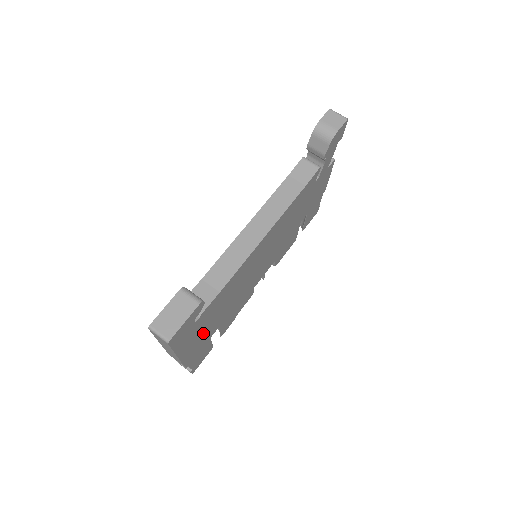
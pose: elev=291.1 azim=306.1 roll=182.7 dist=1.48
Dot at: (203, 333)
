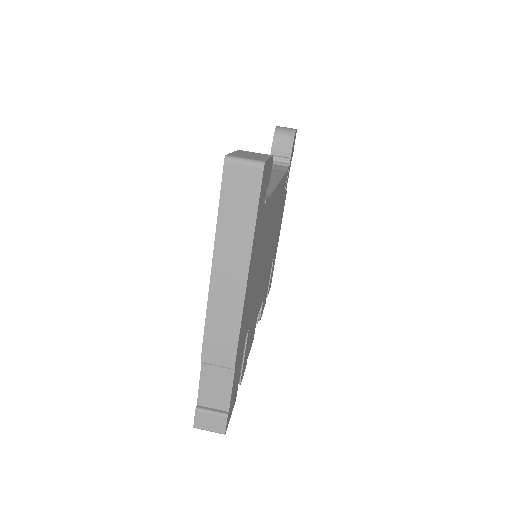
Dot at: (251, 286)
